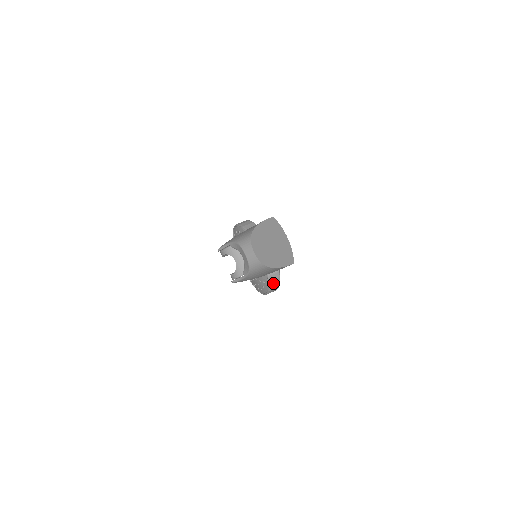
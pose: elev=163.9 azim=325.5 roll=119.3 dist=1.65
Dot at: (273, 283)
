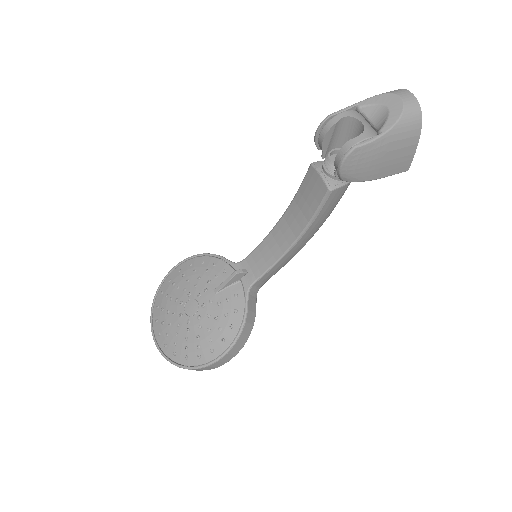
Dot at: (246, 329)
